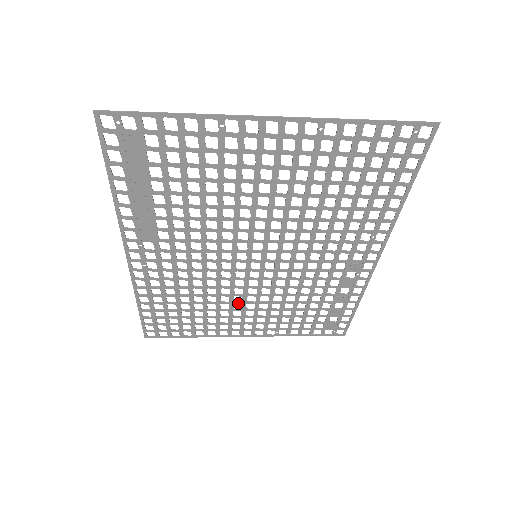
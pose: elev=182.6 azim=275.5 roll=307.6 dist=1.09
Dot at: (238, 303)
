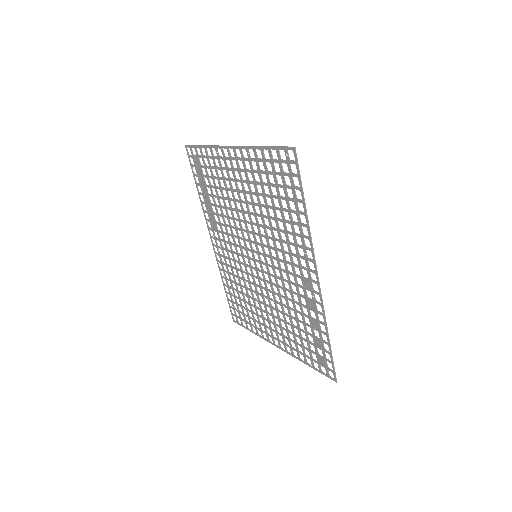
Dot at: (262, 303)
